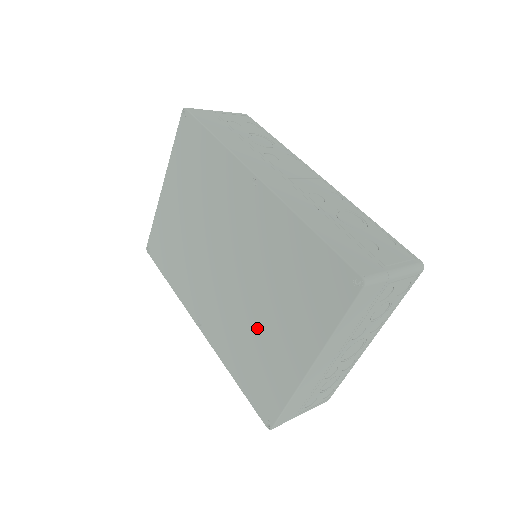
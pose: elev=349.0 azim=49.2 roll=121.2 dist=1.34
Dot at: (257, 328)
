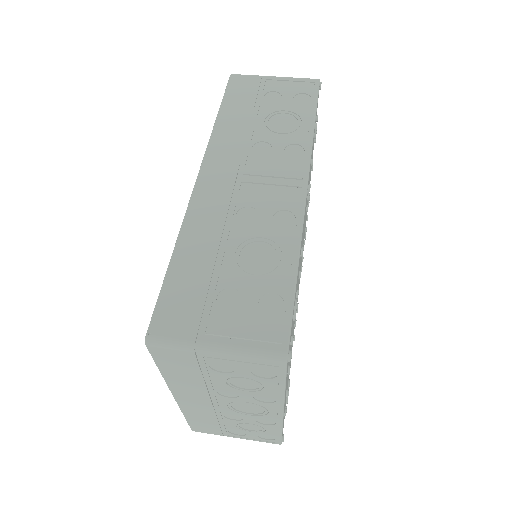
Dot at: occluded
